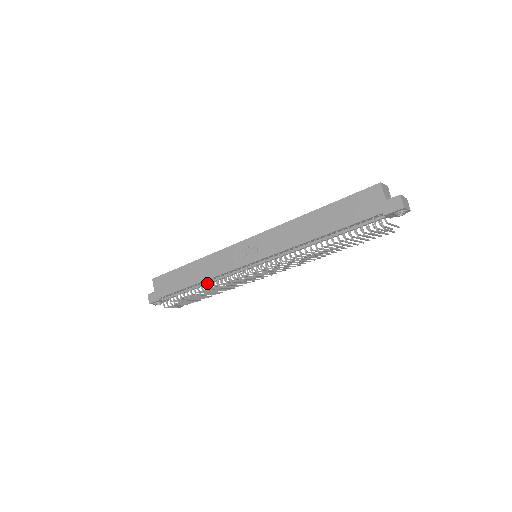
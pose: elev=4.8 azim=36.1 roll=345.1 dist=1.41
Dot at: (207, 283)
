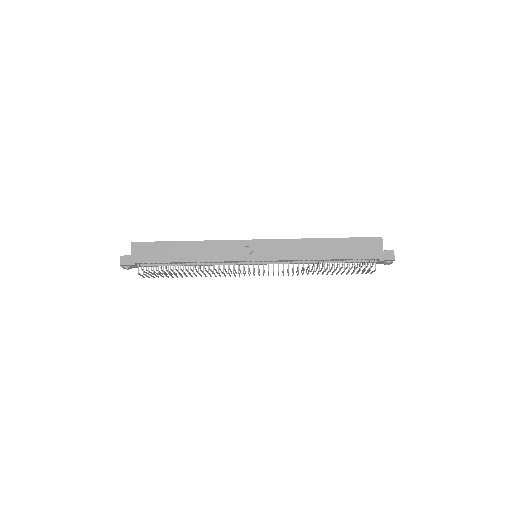
Dot at: (198, 264)
